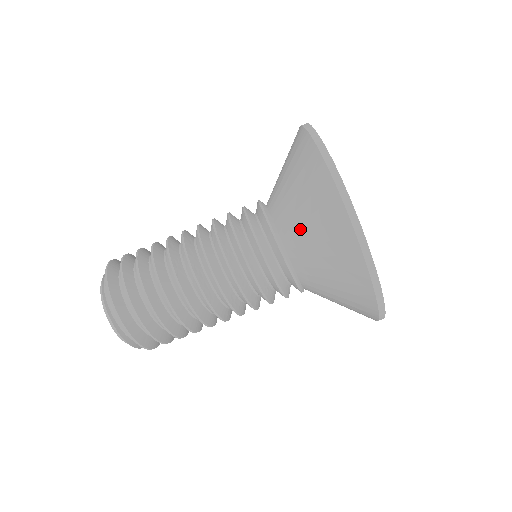
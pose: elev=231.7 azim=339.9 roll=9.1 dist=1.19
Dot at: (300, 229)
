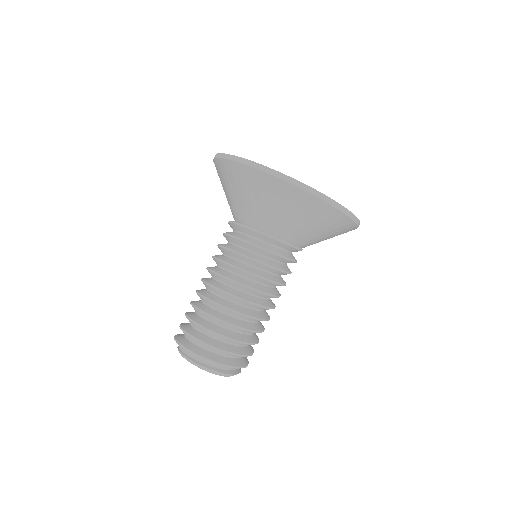
Dot at: (247, 206)
